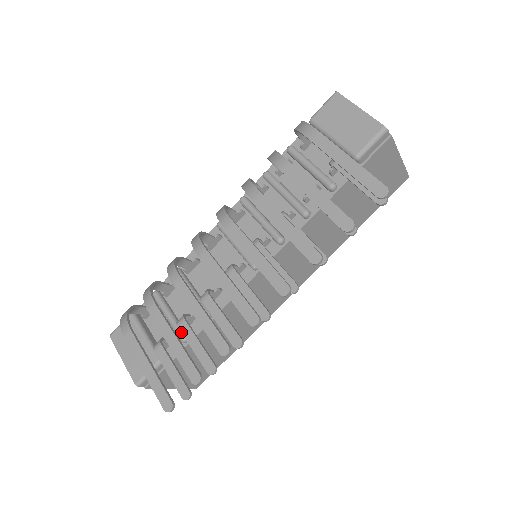
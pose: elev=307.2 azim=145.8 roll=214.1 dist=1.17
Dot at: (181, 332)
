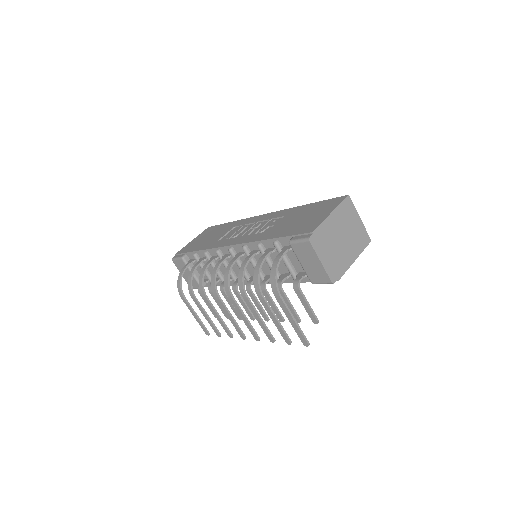
Dot at: (211, 295)
